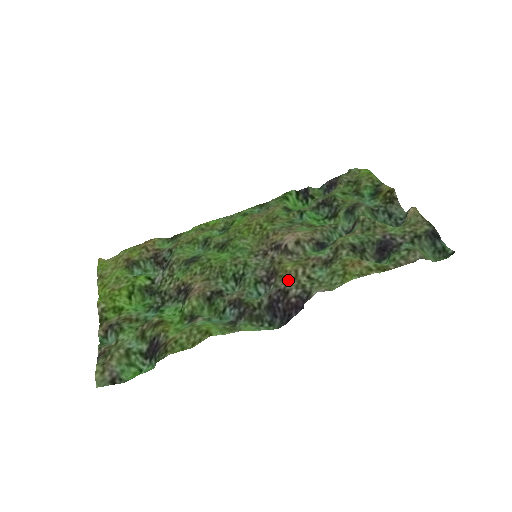
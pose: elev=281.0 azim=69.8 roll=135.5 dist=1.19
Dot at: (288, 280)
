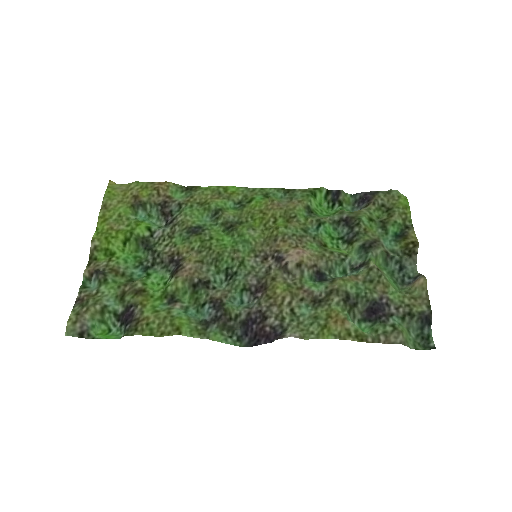
Dot at: (272, 305)
